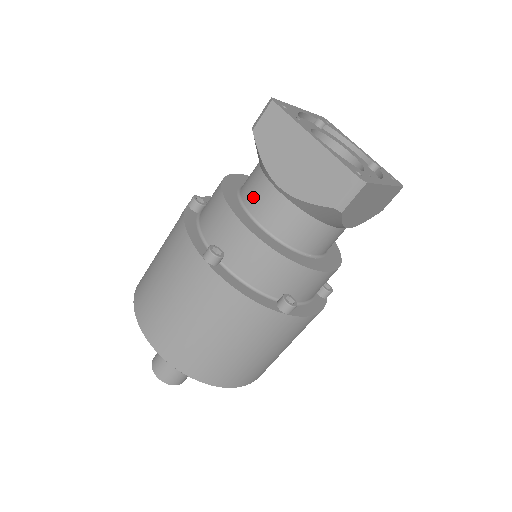
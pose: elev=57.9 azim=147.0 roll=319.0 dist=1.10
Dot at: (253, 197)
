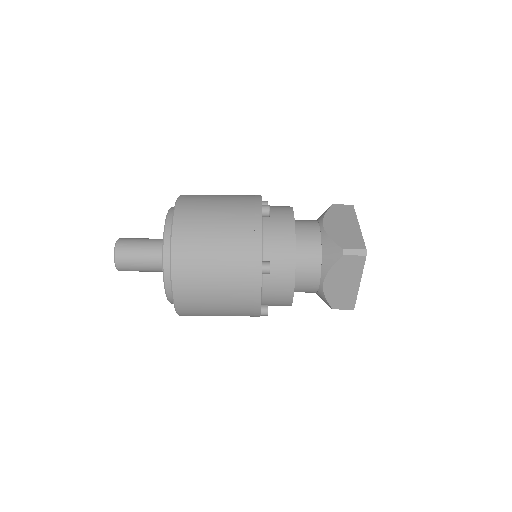
Dot at: (303, 222)
